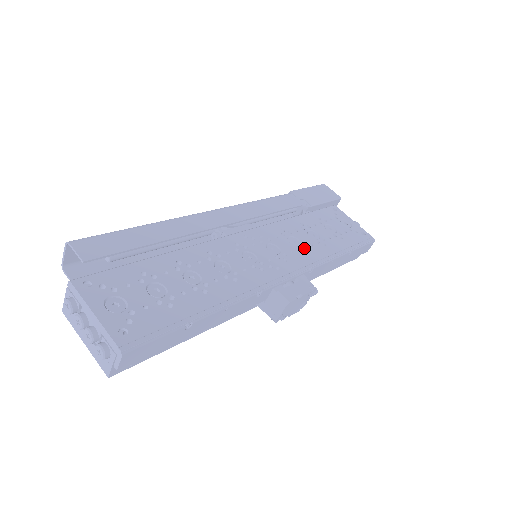
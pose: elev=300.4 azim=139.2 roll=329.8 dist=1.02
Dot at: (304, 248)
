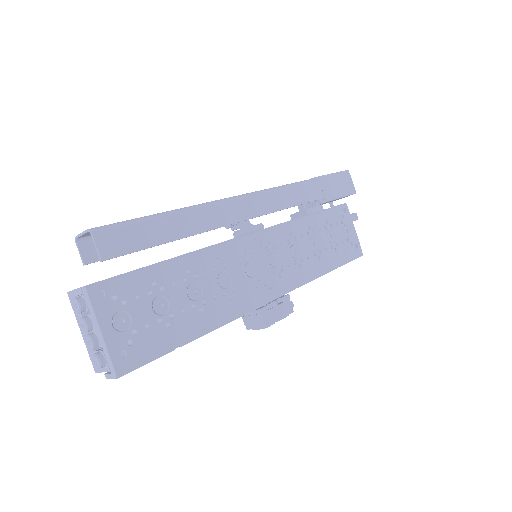
Dot at: (301, 261)
